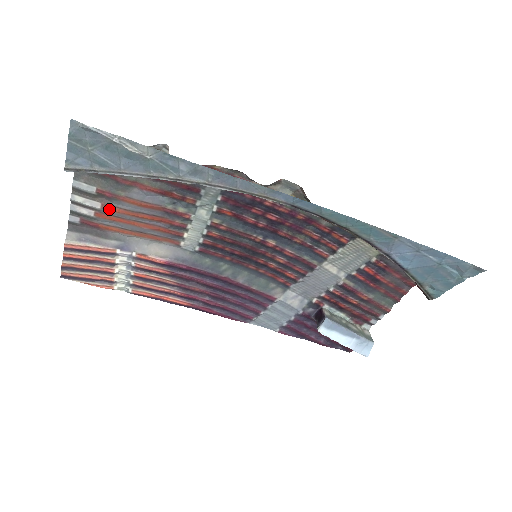
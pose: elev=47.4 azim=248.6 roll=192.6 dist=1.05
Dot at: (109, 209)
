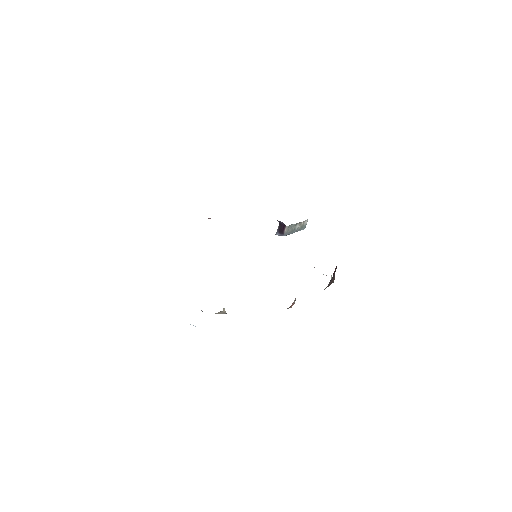
Dot at: occluded
